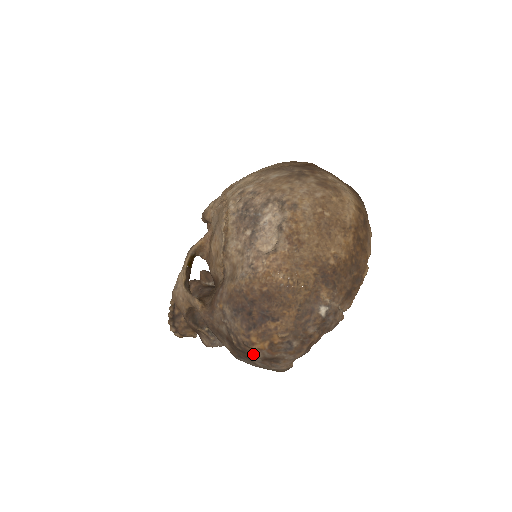
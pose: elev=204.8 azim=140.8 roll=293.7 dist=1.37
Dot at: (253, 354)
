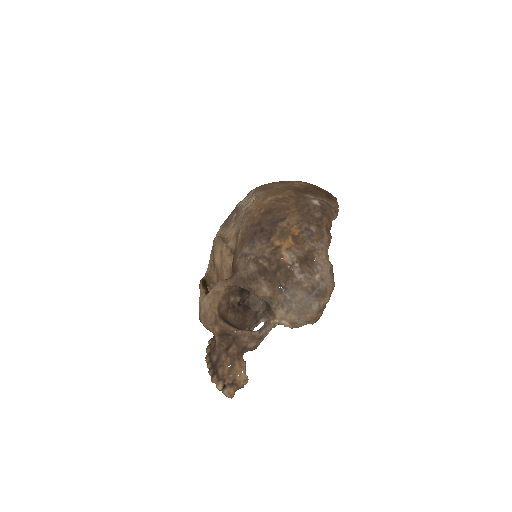
Dot at: (287, 260)
